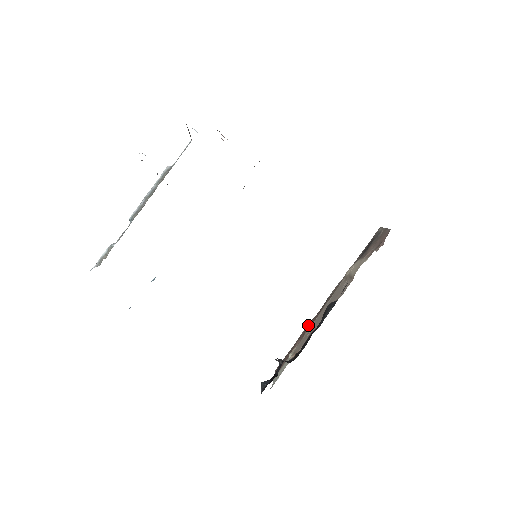
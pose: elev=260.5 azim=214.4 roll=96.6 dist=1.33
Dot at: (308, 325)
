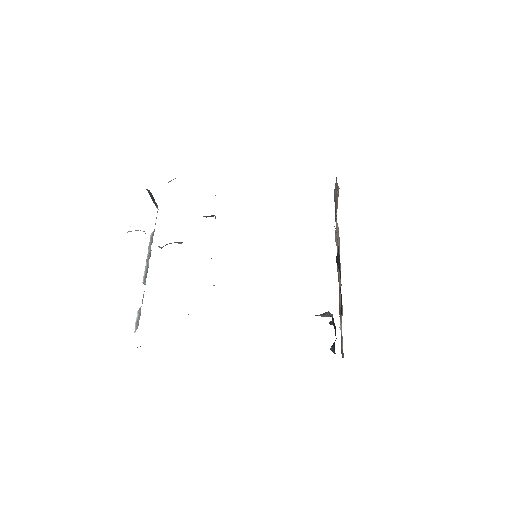
Dot at: occluded
